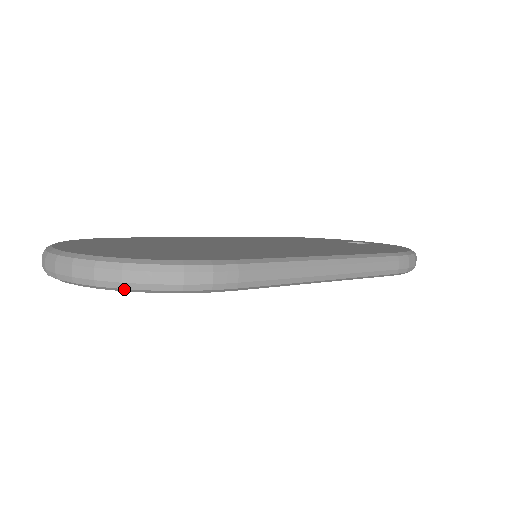
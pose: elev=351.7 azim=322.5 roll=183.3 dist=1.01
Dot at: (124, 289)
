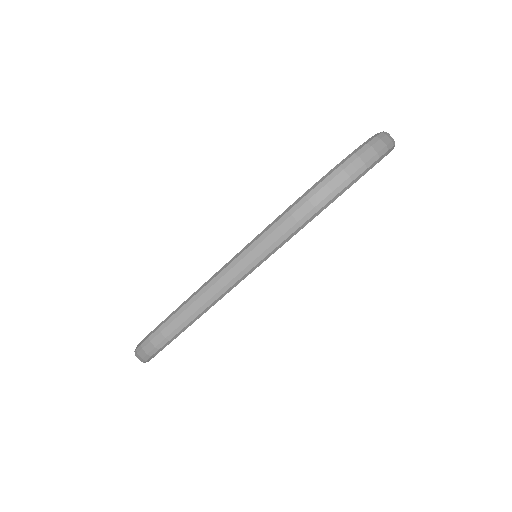
Dot at: (145, 362)
